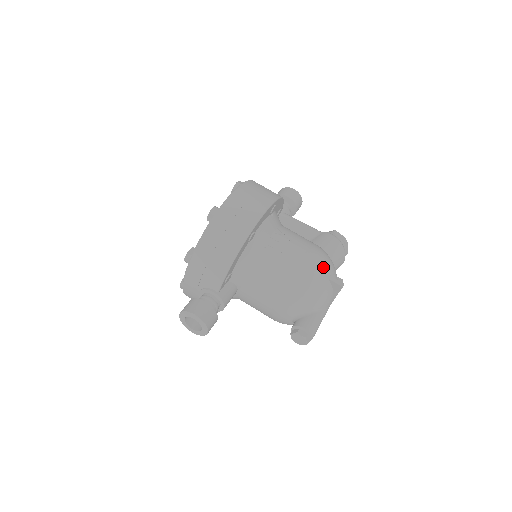
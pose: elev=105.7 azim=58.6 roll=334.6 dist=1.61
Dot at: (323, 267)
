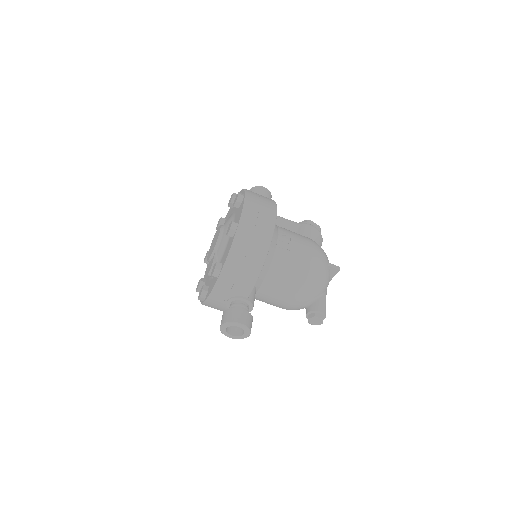
Dot at: (323, 257)
